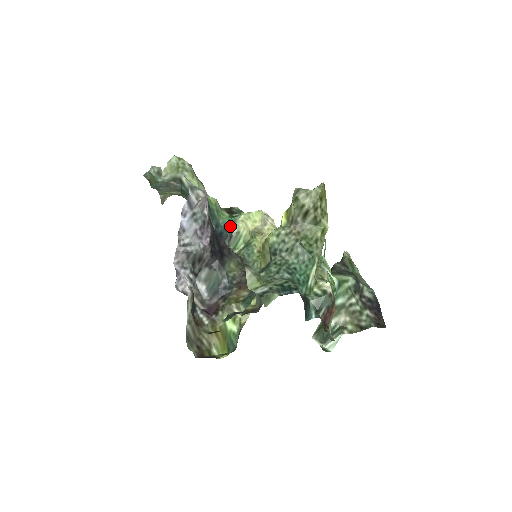
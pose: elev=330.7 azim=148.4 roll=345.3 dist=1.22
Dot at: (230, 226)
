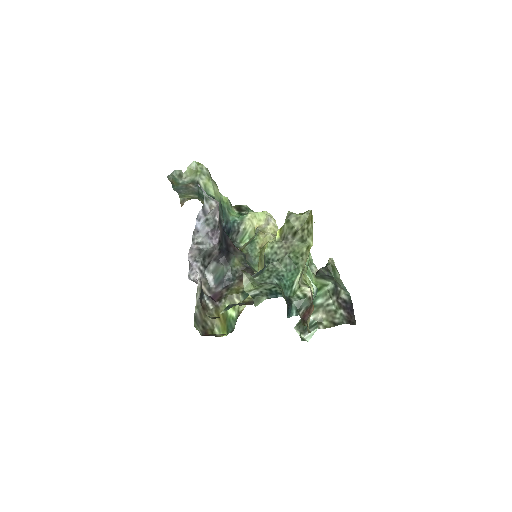
Dot at: (238, 223)
